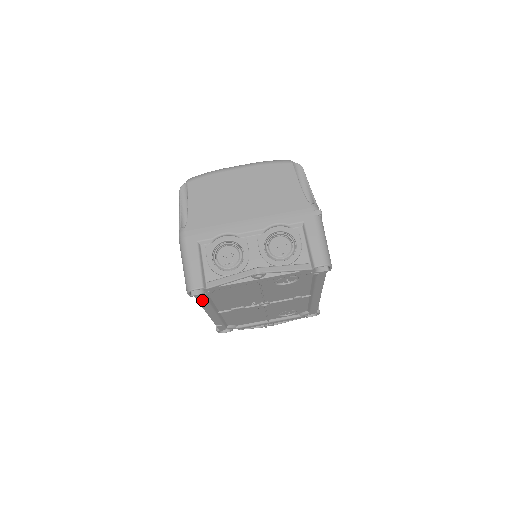
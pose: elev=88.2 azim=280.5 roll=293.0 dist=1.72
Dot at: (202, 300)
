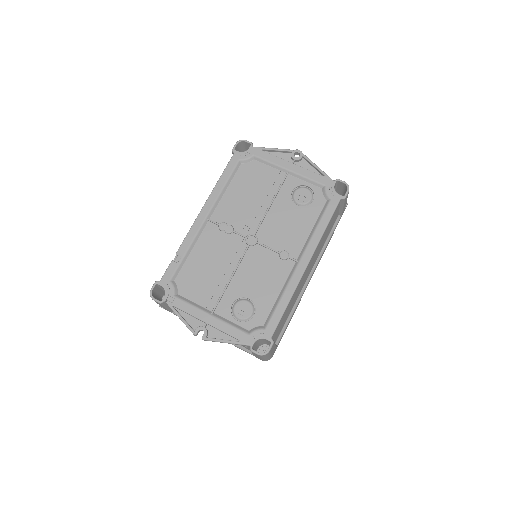
Dot at: (230, 167)
